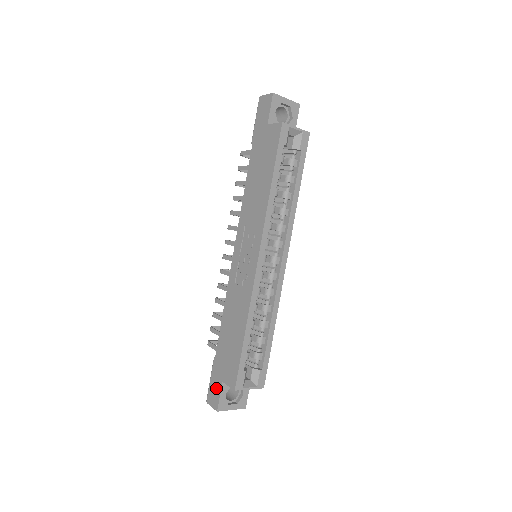
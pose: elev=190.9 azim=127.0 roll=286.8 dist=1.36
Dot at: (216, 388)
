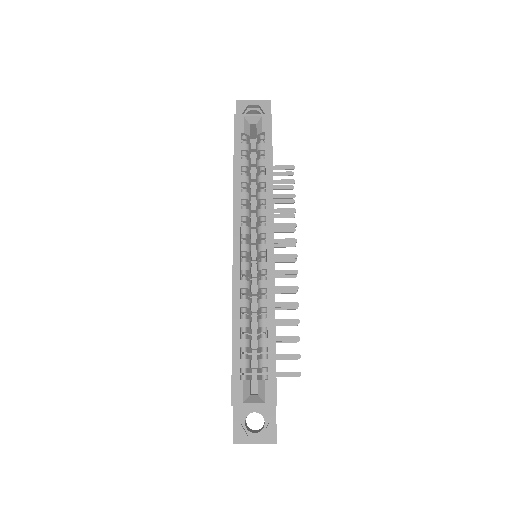
Dot at: occluded
